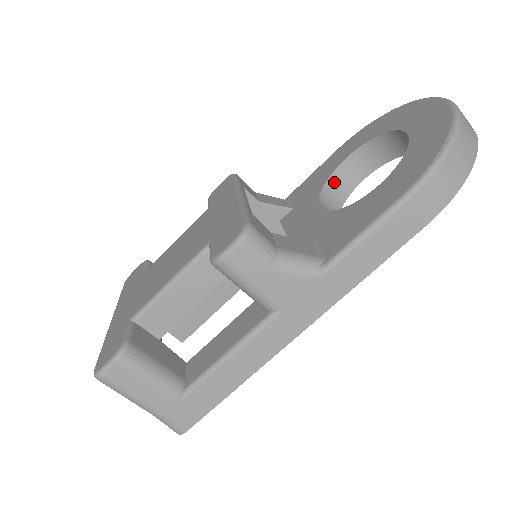
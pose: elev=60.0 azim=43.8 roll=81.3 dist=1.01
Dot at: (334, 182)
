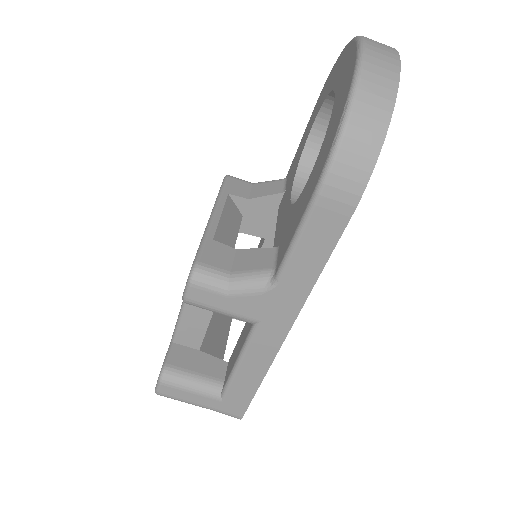
Dot at: (309, 155)
